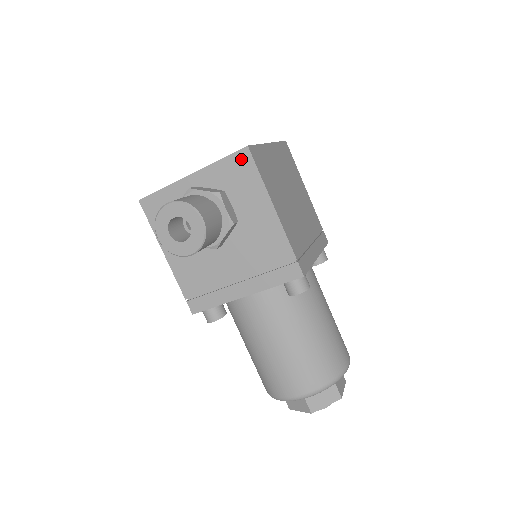
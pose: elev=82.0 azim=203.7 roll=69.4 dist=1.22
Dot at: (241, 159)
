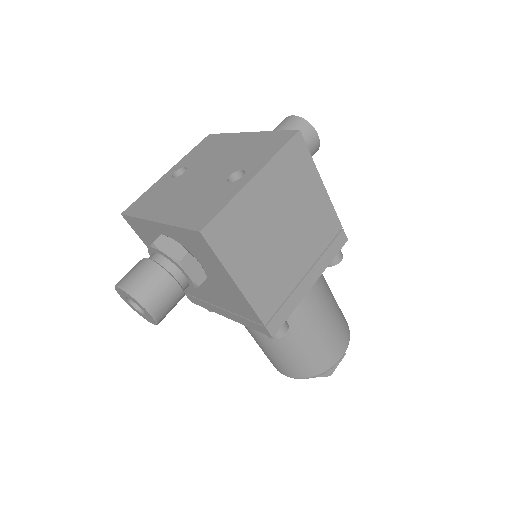
Dot at: (197, 238)
